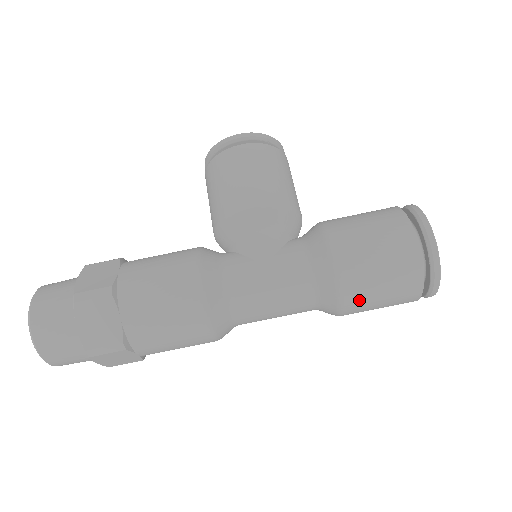
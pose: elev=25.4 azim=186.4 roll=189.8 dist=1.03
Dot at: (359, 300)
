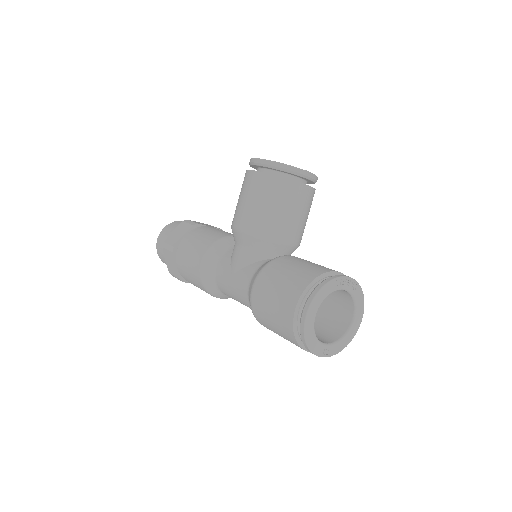
Dot at: (270, 329)
